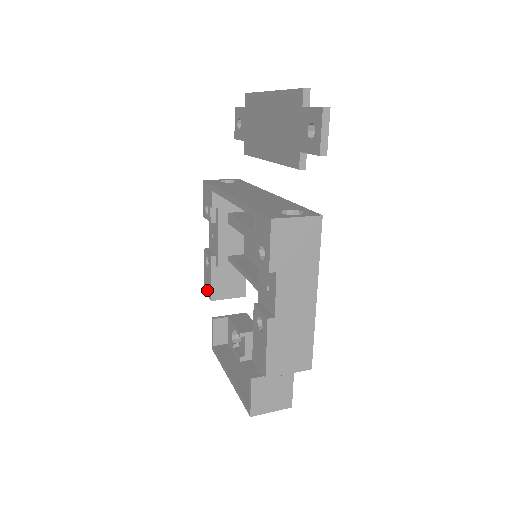
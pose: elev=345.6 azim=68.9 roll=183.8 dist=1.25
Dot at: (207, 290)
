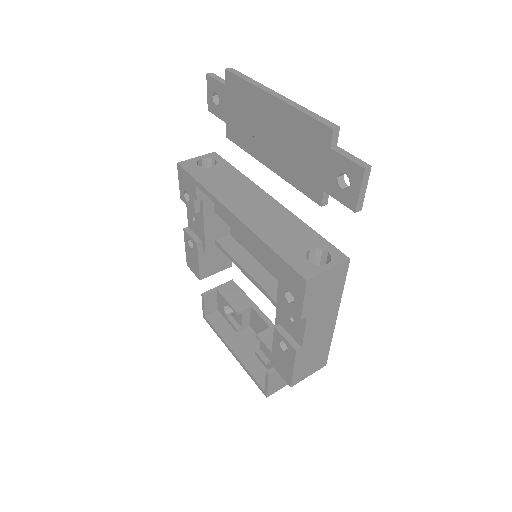
Dot at: (192, 268)
